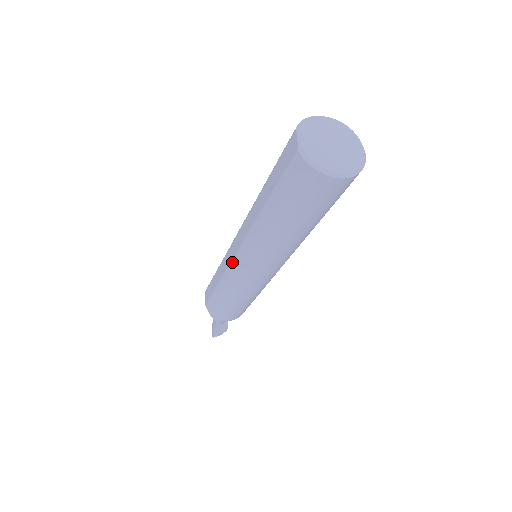
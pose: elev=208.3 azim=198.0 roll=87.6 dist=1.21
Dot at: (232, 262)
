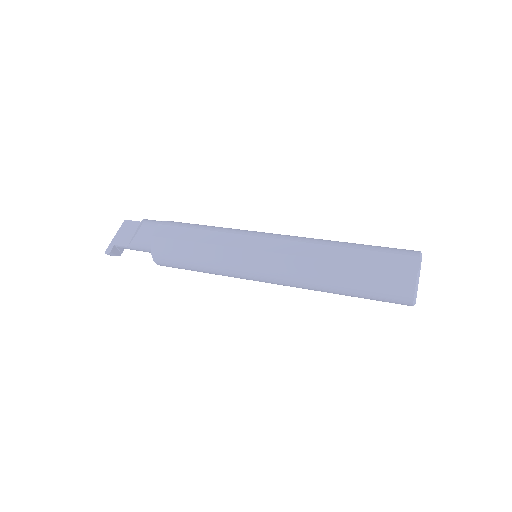
Dot at: (250, 251)
